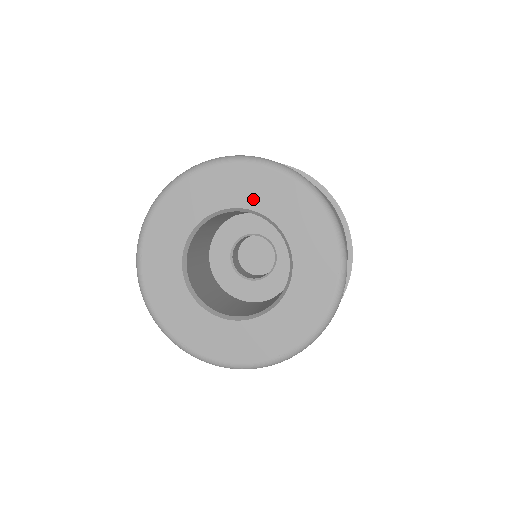
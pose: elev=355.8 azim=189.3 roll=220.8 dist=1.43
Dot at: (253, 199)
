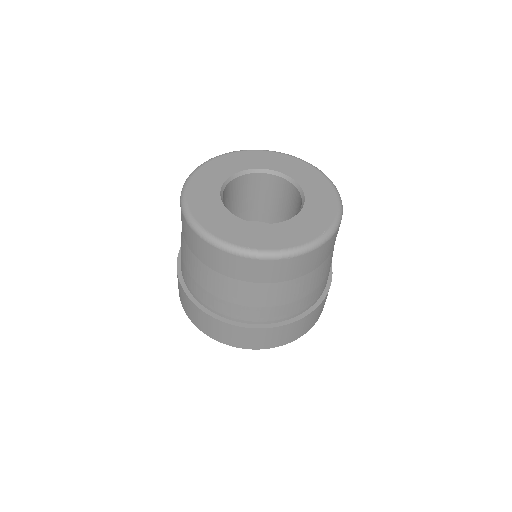
Dot at: (257, 164)
